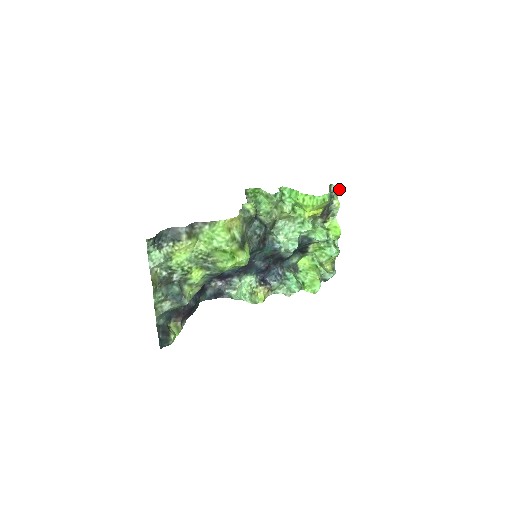
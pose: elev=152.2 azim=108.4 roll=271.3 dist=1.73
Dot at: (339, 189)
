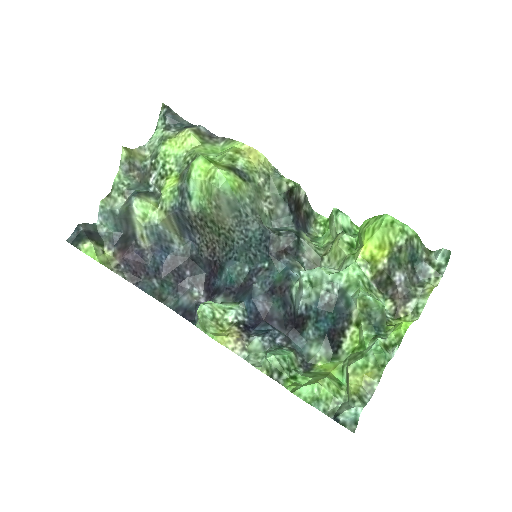
Dot at: (444, 267)
